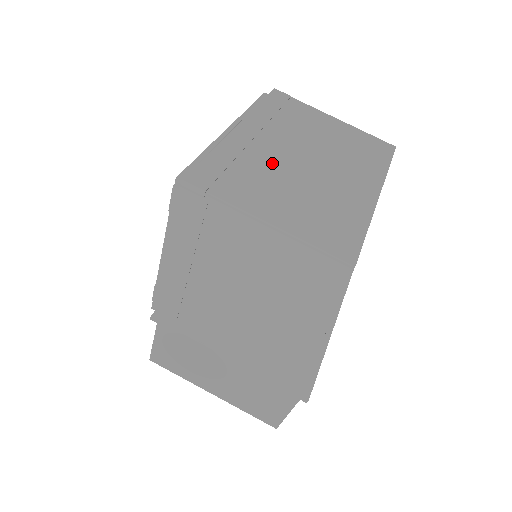
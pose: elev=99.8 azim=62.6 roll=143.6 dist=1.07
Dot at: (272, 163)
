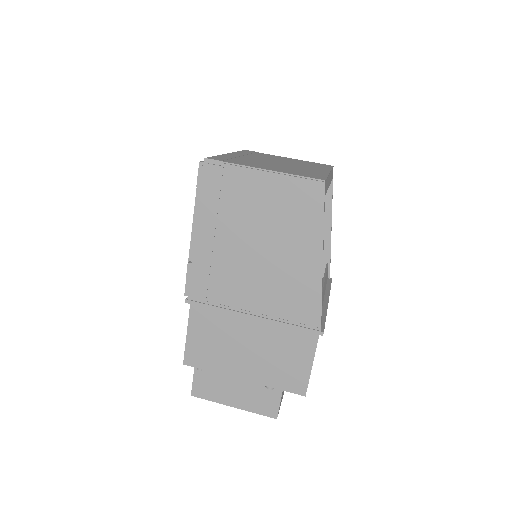
Dot at: (257, 161)
